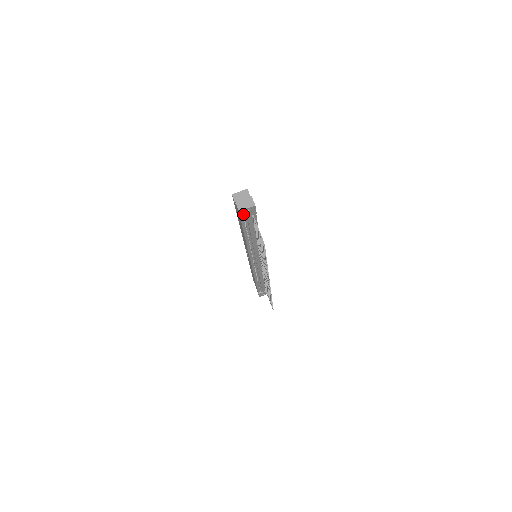
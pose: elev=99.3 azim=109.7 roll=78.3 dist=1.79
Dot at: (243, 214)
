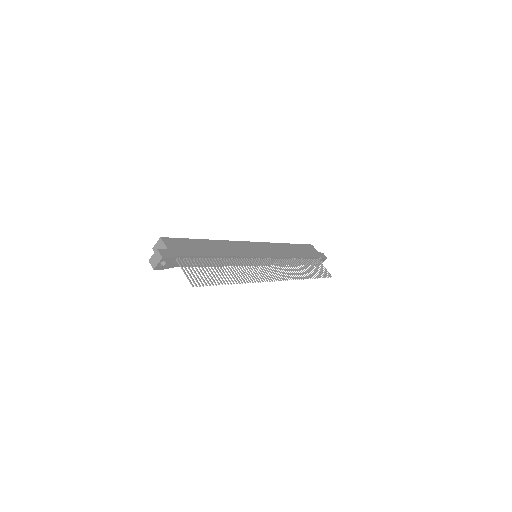
Dot at: (163, 267)
